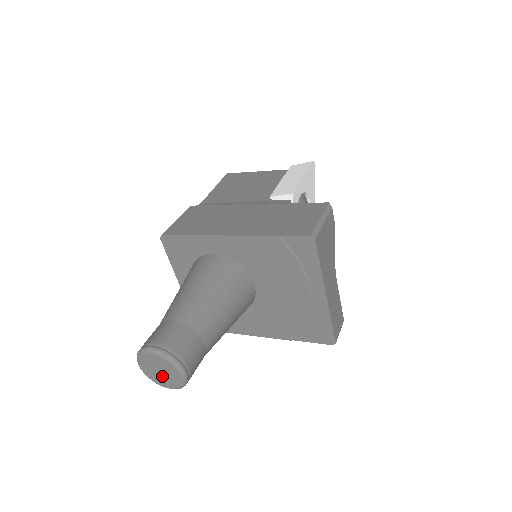
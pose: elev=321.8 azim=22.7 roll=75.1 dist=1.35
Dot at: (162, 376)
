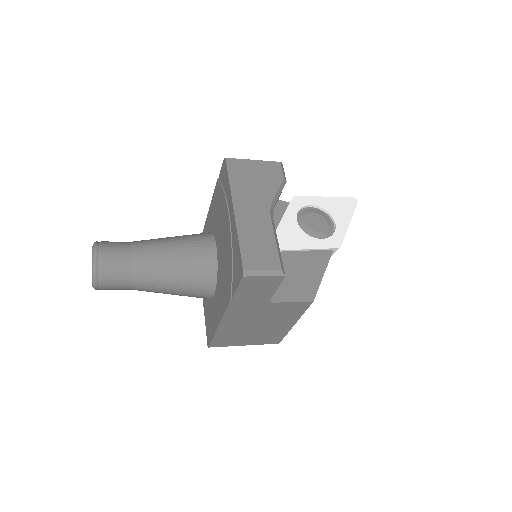
Dot at: occluded
